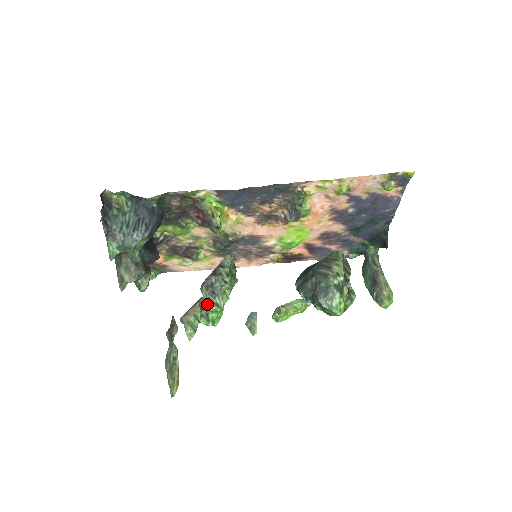
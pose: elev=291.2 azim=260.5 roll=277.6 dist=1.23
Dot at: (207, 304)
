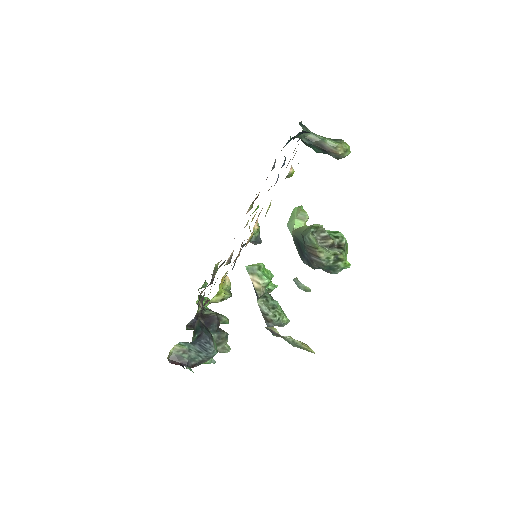
Dot at: (263, 291)
